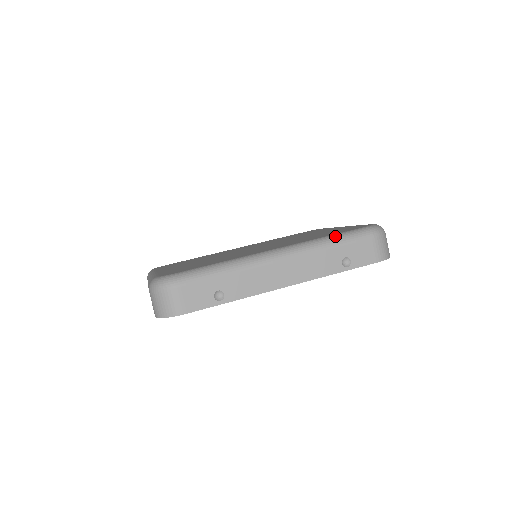
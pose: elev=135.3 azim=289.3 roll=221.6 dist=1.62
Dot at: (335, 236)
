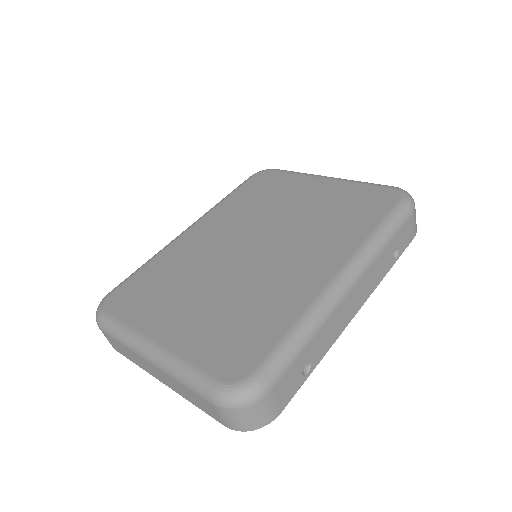
Dot at: (384, 228)
